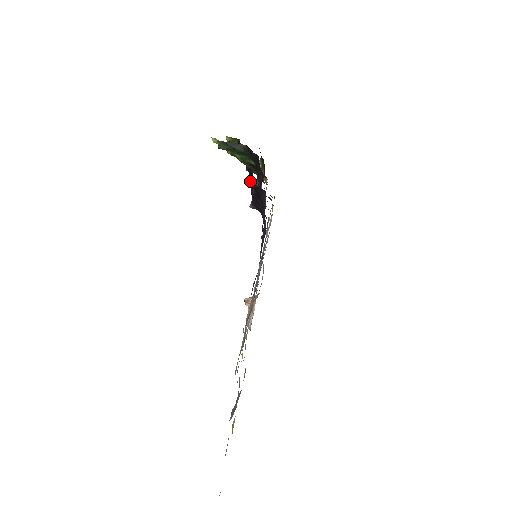
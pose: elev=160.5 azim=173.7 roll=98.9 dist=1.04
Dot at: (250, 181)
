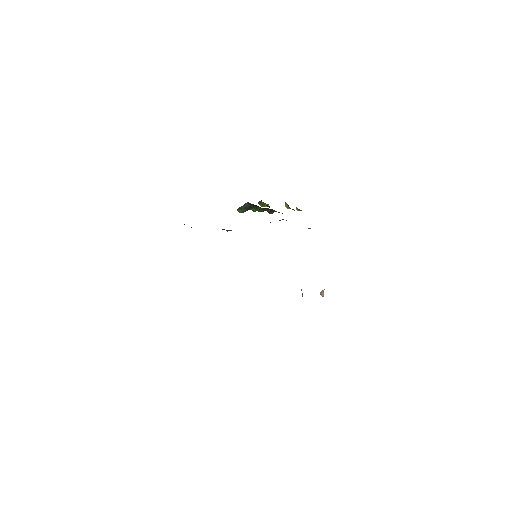
Dot at: occluded
